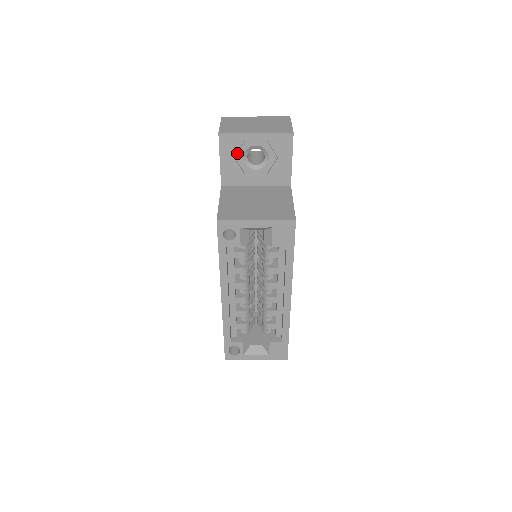
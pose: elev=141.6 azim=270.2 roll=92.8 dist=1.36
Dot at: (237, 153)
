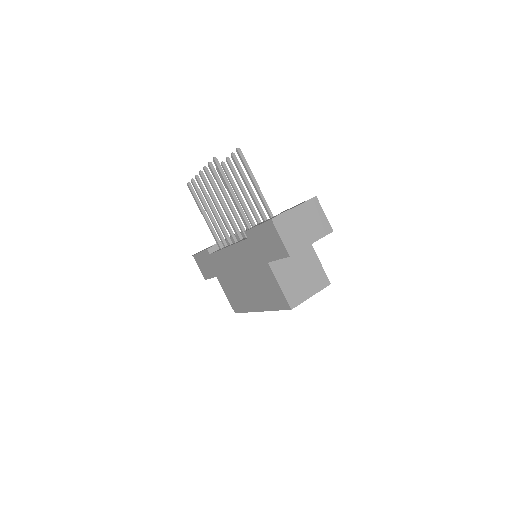
Dot at: occluded
